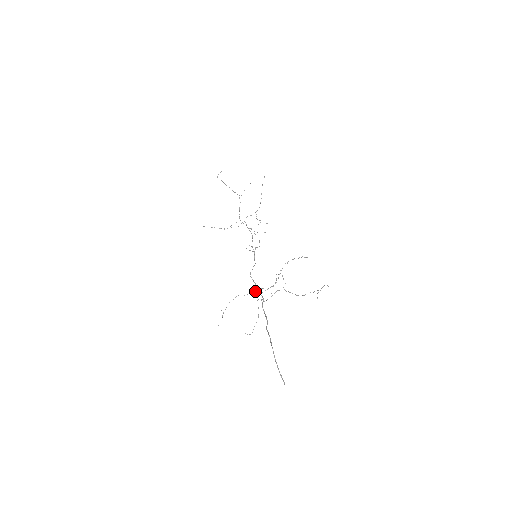
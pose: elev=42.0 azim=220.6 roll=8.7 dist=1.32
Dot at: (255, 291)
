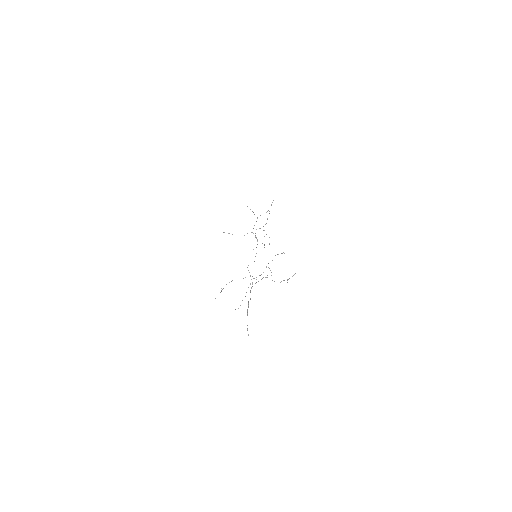
Dot at: occluded
